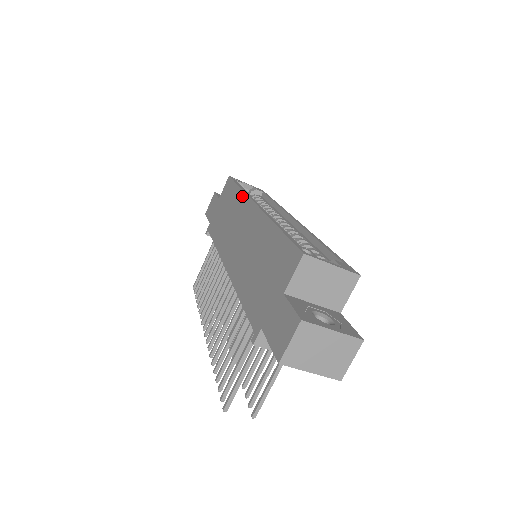
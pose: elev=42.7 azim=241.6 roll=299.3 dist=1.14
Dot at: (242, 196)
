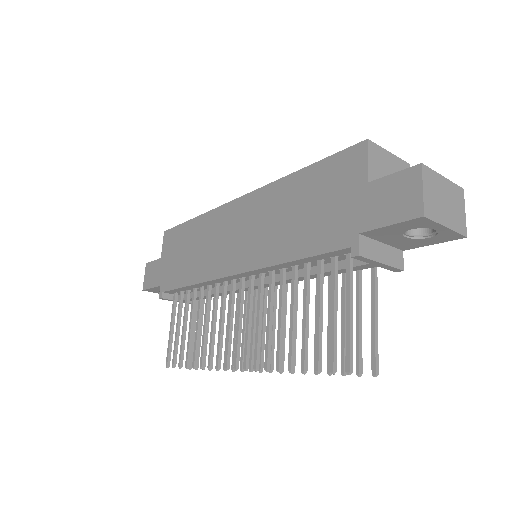
Dot at: (208, 216)
